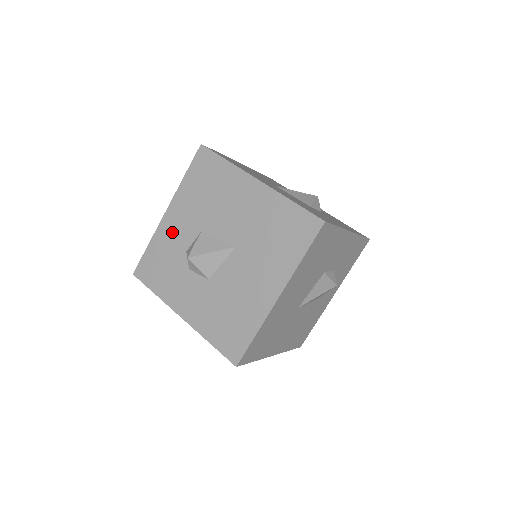
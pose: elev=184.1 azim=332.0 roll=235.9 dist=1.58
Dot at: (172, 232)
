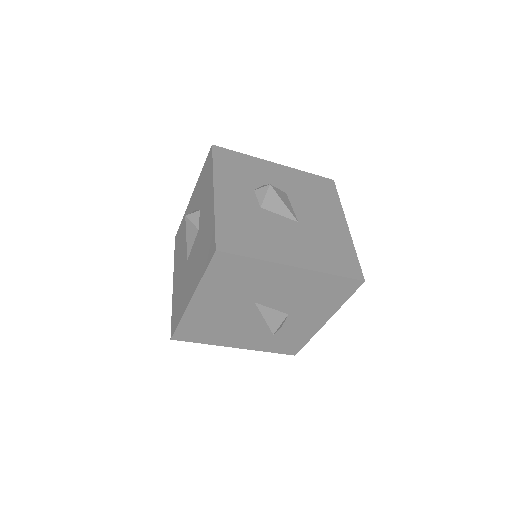
Dot at: (267, 171)
